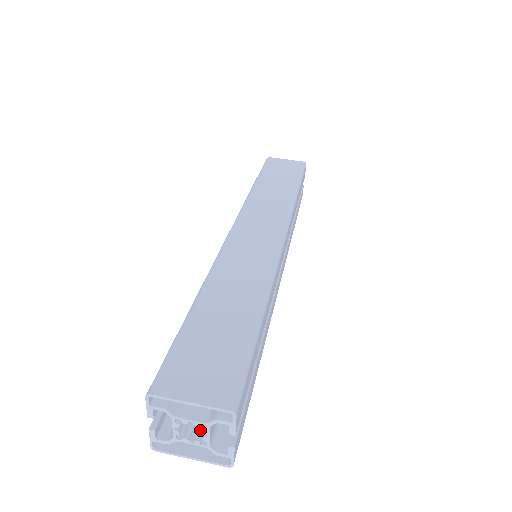
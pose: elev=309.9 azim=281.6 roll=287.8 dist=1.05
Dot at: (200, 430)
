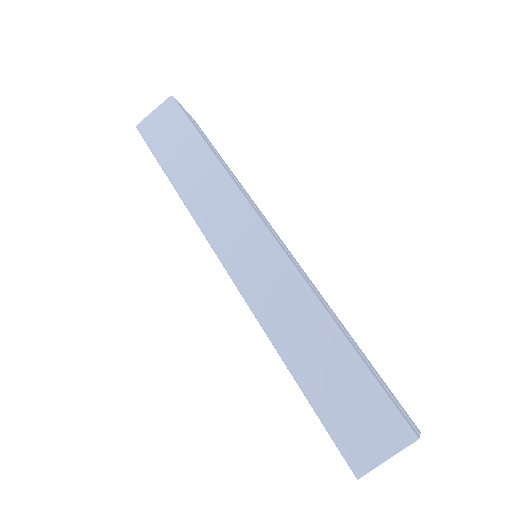
Dot at: occluded
